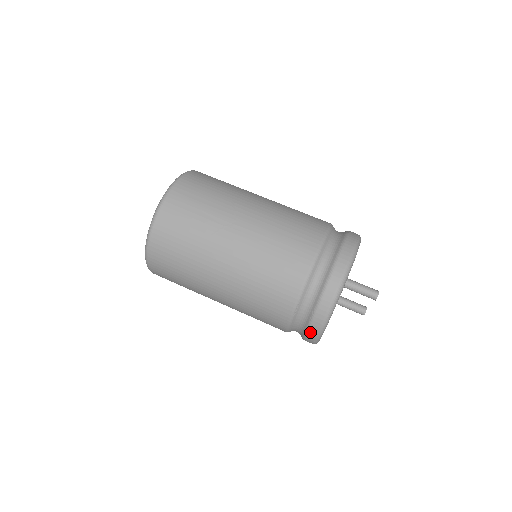
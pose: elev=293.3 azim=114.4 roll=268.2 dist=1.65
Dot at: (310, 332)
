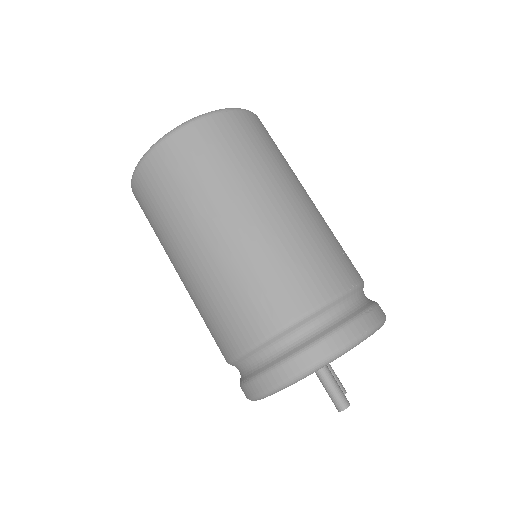
Dot at: (242, 389)
